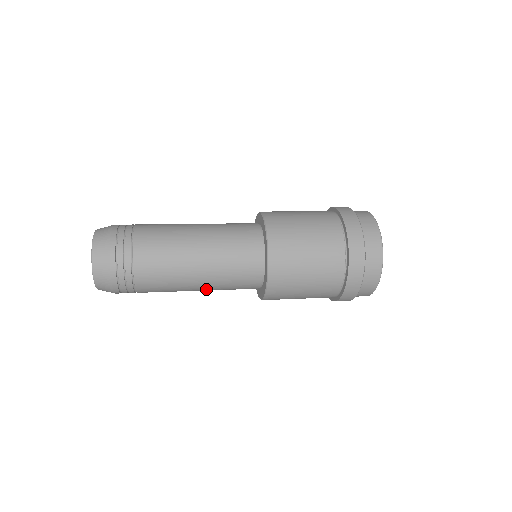
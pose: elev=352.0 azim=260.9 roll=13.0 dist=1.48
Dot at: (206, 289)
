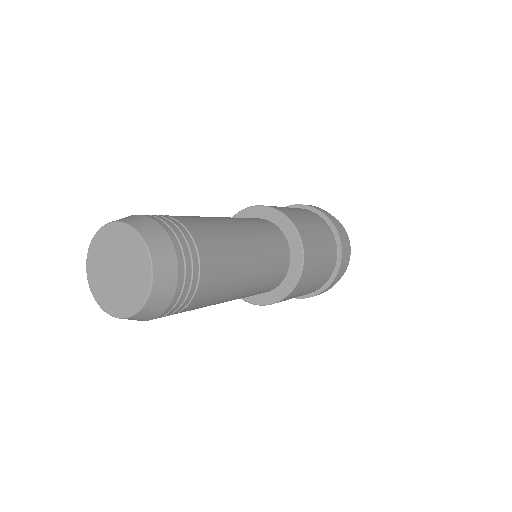
Dot at: occluded
